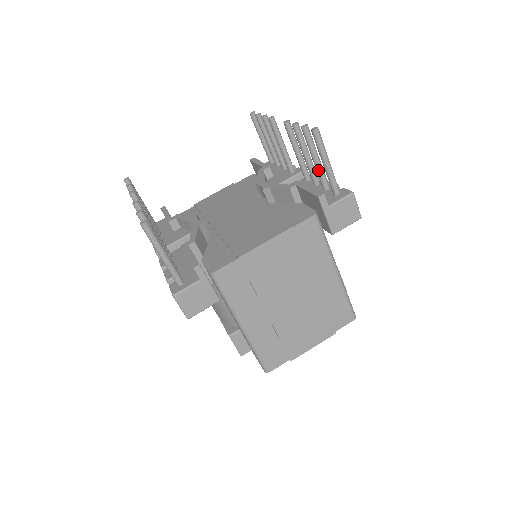
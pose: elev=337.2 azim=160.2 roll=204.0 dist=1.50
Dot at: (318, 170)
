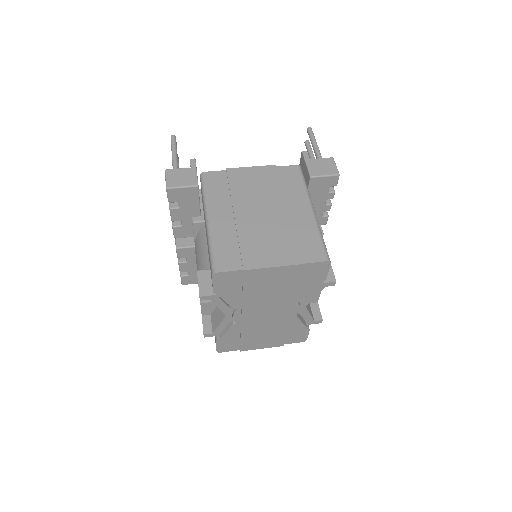
Dot at: occluded
